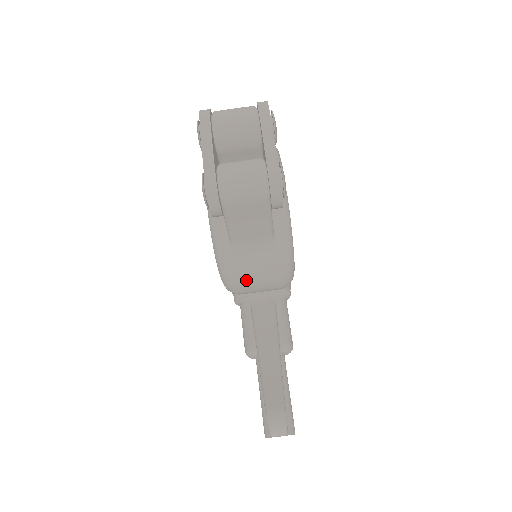
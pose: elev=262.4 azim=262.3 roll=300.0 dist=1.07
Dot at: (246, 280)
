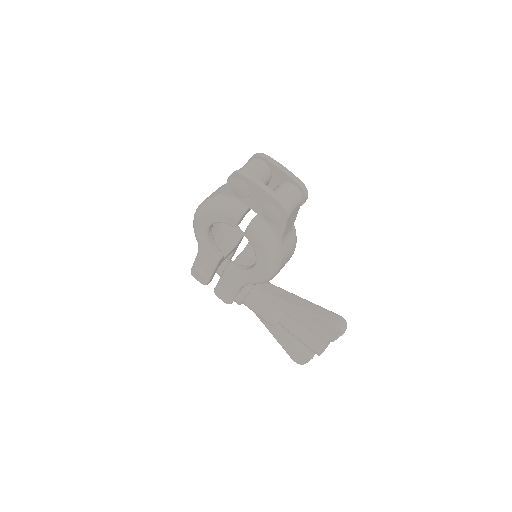
Dot at: (284, 262)
